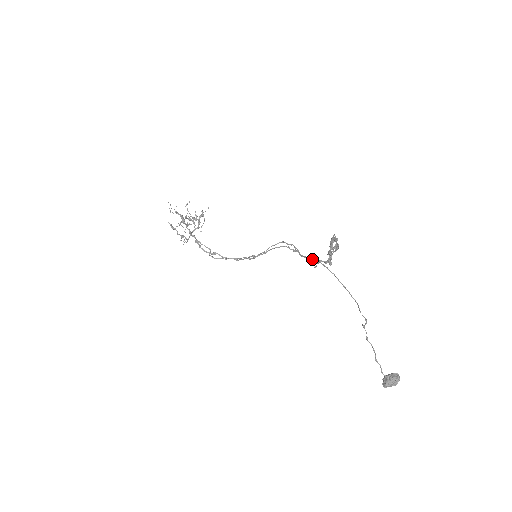
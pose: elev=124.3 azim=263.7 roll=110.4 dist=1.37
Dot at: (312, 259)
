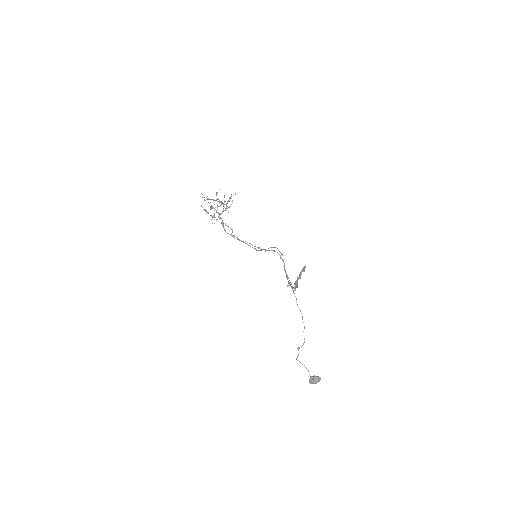
Dot at: (287, 278)
